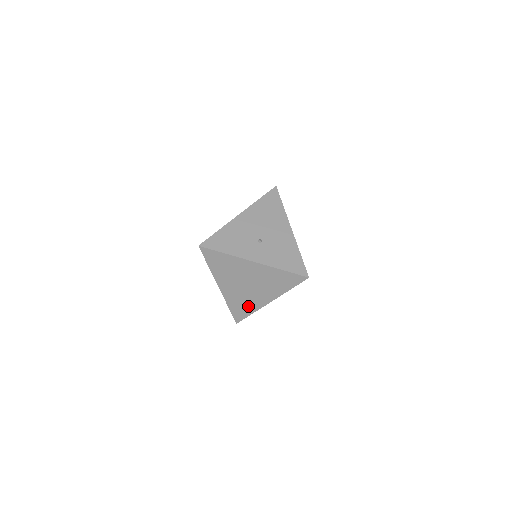
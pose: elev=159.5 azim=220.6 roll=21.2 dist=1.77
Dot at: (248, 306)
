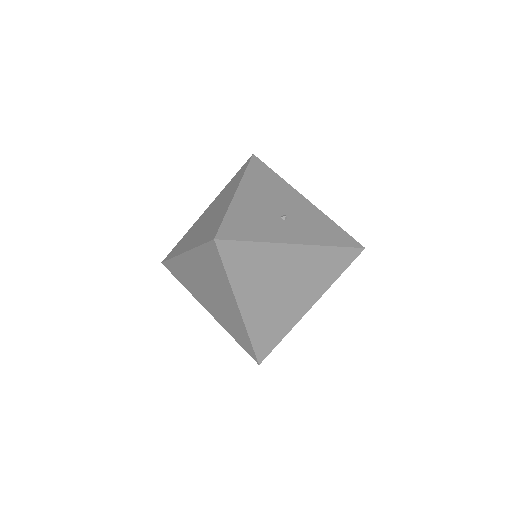
Dot at: (279, 326)
